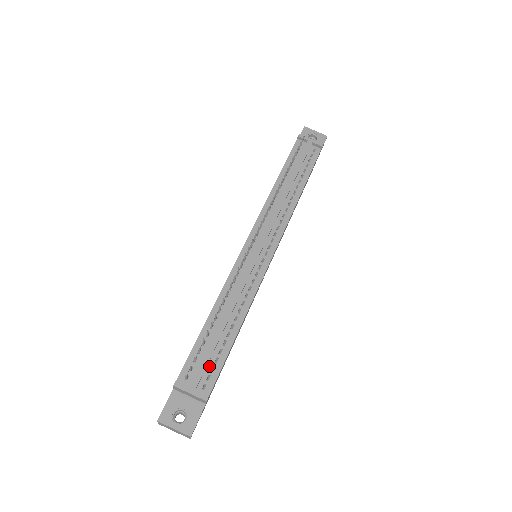
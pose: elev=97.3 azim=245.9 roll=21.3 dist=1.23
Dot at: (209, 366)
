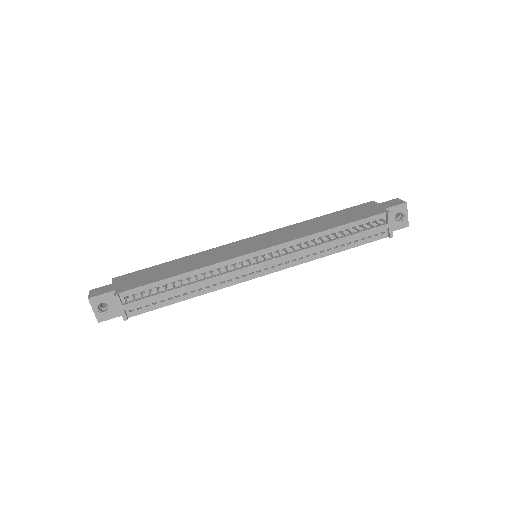
Dot at: (147, 303)
